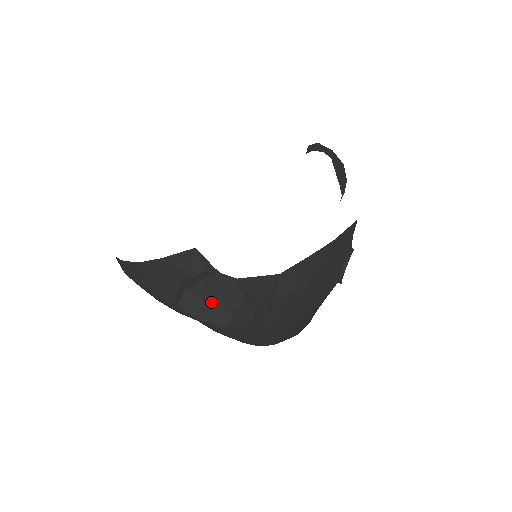
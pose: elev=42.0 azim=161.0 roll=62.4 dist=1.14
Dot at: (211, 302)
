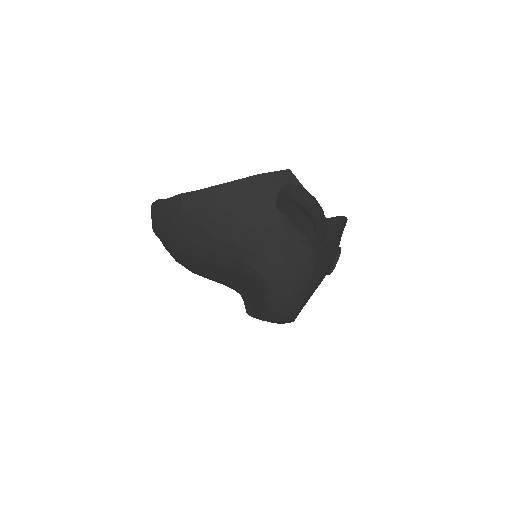
Dot at: occluded
